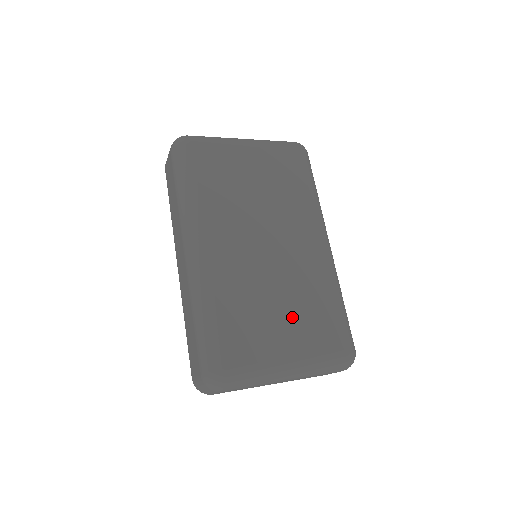
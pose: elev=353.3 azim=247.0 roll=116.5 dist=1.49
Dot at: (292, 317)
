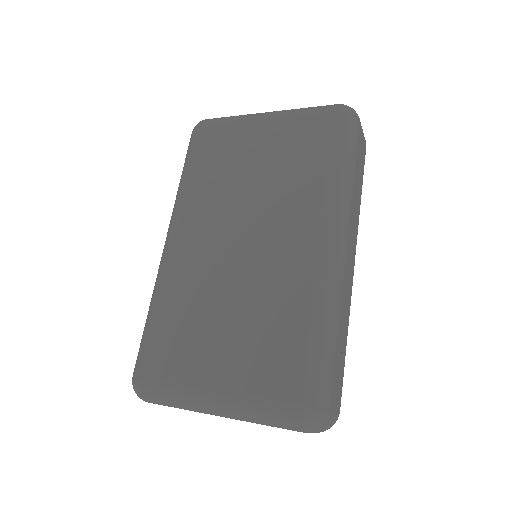
Dot at: (236, 337)
